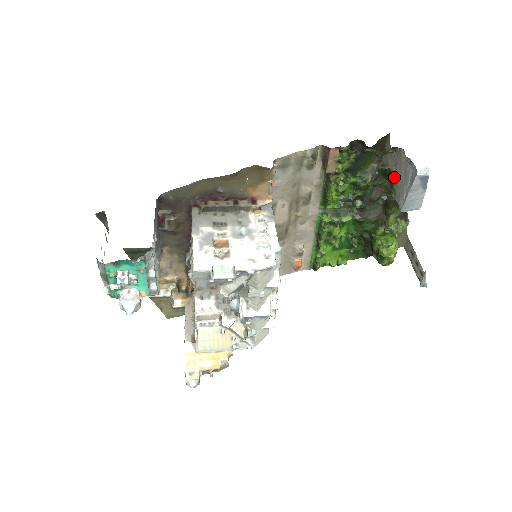
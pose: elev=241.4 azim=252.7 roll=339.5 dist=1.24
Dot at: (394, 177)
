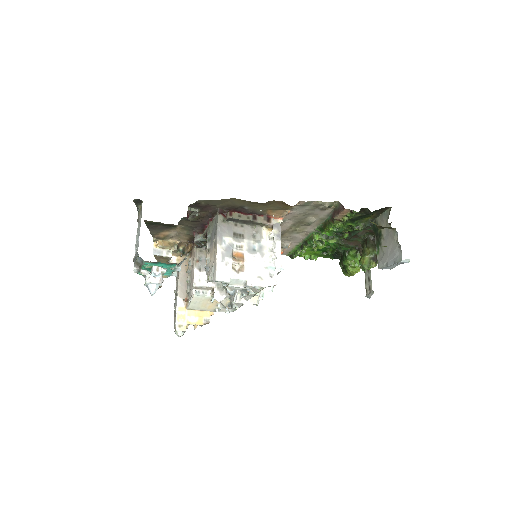
Dot at: (382, 241)
